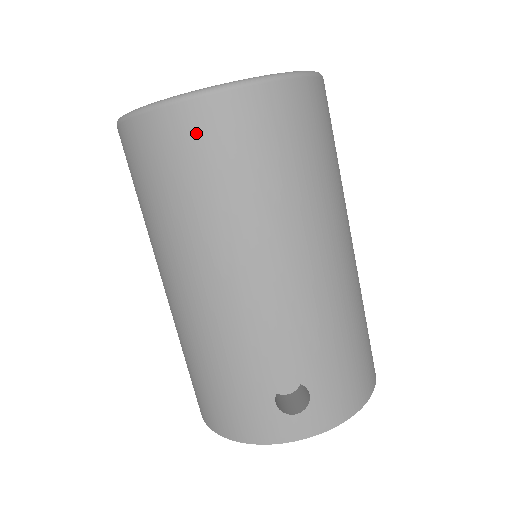
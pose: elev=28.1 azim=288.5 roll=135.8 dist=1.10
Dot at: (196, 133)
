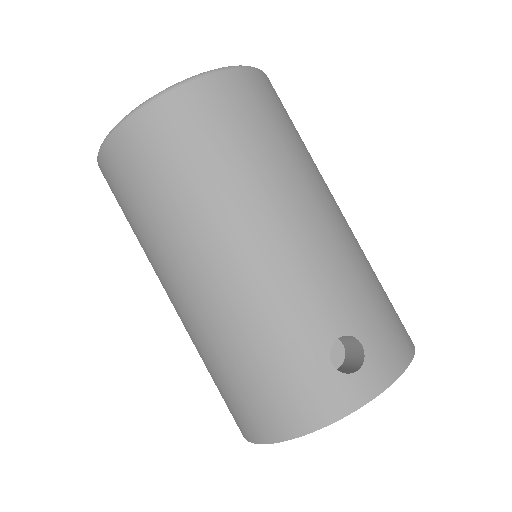
Dot at: (184, 117)
